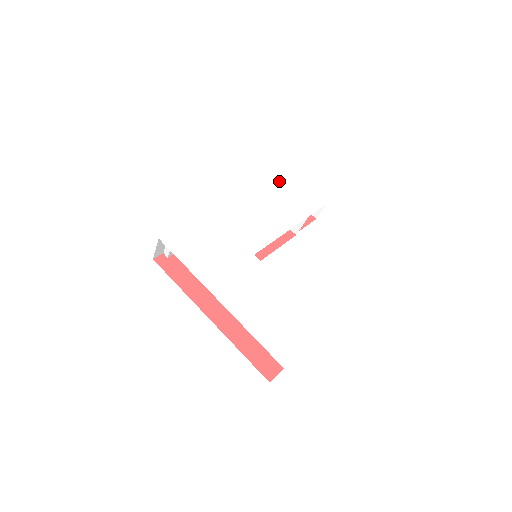
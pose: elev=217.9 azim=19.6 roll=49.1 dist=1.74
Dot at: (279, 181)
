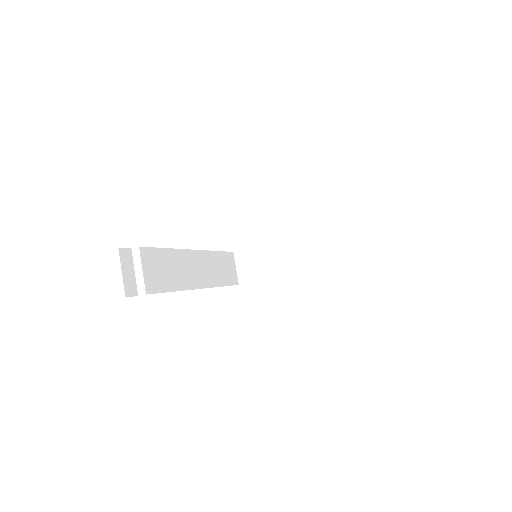
Dot at: occluded
